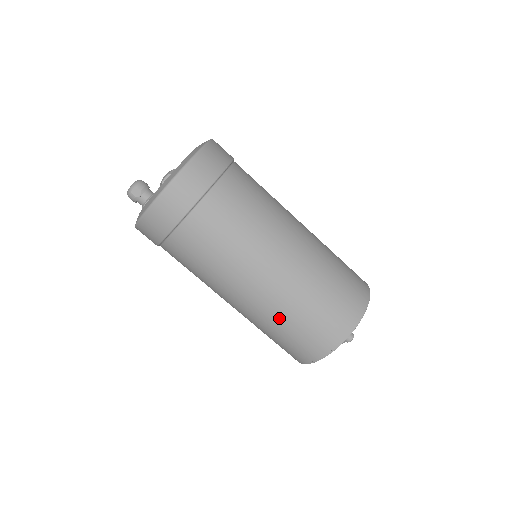
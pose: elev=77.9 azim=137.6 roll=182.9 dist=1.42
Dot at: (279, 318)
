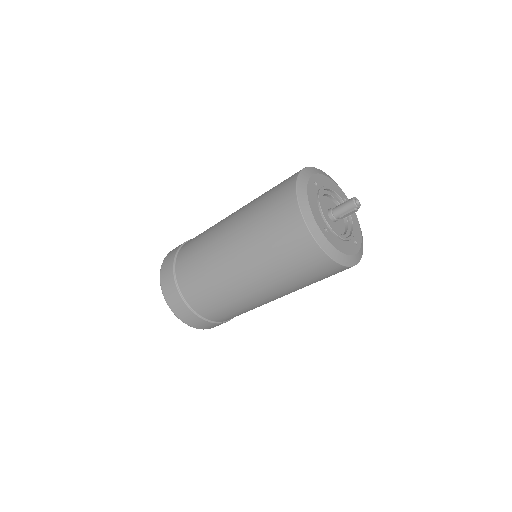
Dot at: (257, 248)
